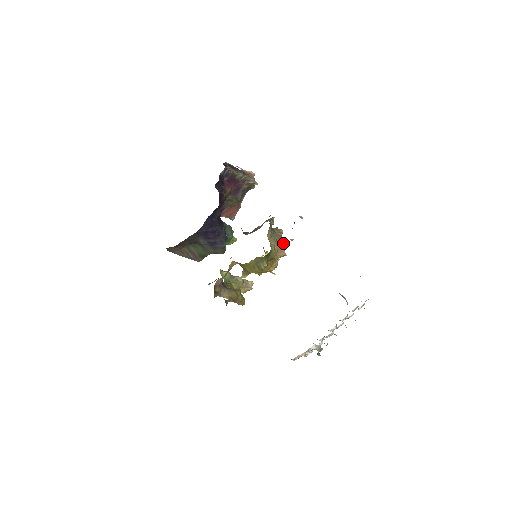
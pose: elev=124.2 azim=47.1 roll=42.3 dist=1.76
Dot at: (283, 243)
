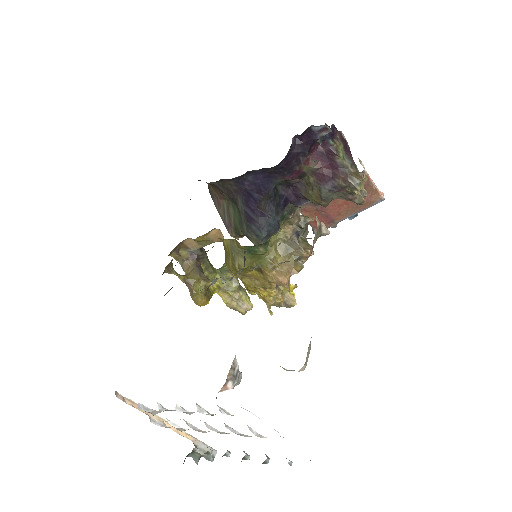
Dot at: (298, 269)
